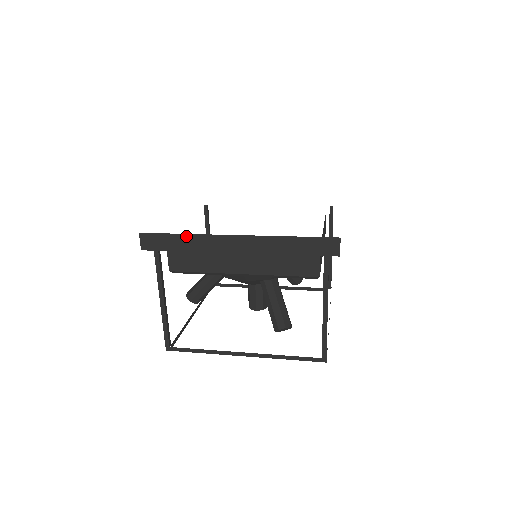
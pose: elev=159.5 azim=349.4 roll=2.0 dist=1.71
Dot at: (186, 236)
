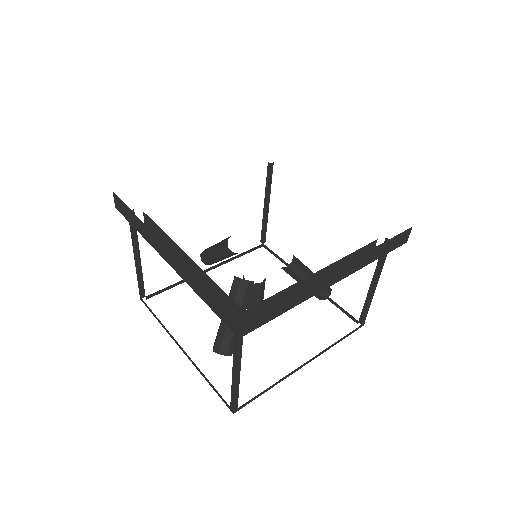
Dot at: (138, 218)
